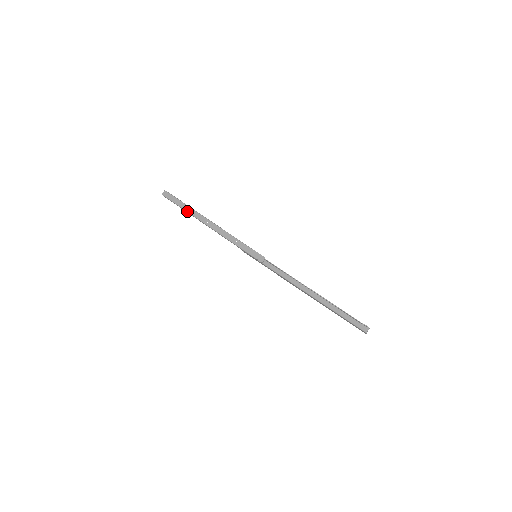
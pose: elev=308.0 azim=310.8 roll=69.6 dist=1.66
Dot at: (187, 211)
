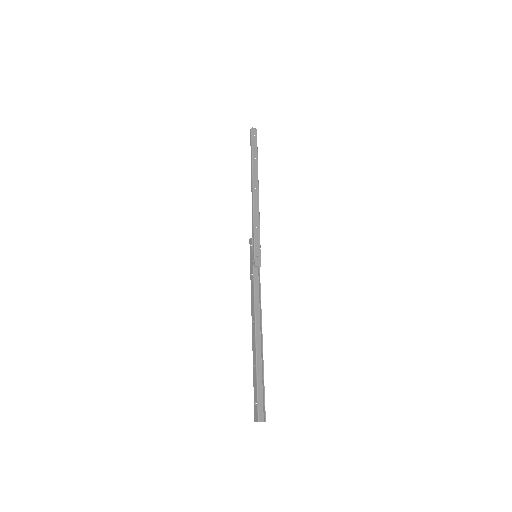
Dot at: (253, 161)
